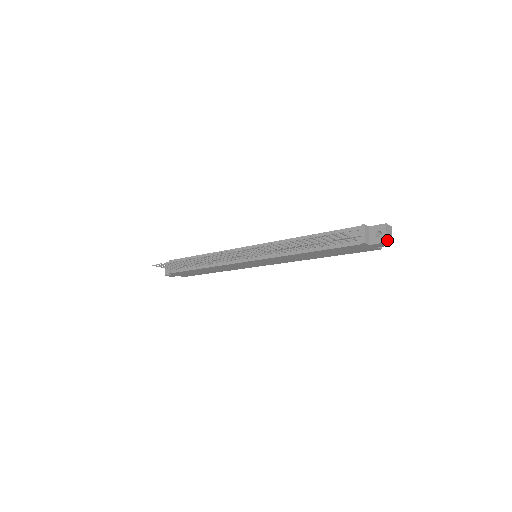
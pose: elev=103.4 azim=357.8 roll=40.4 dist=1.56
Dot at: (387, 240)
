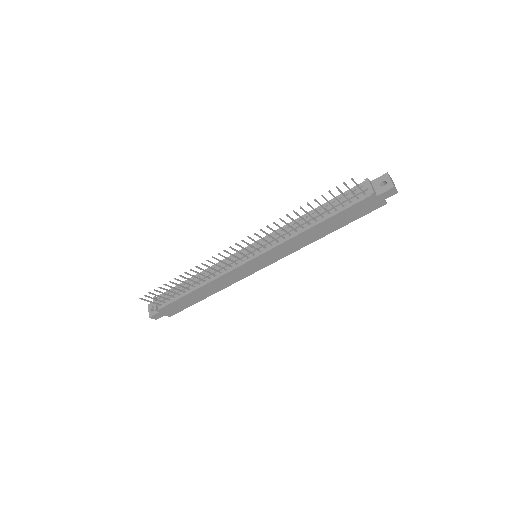
Dot at: (393, 186)
